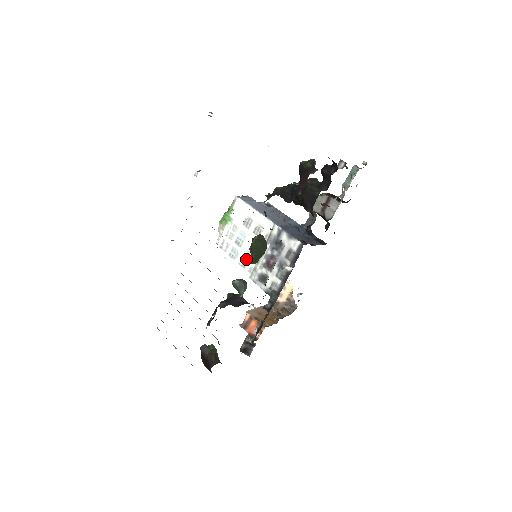
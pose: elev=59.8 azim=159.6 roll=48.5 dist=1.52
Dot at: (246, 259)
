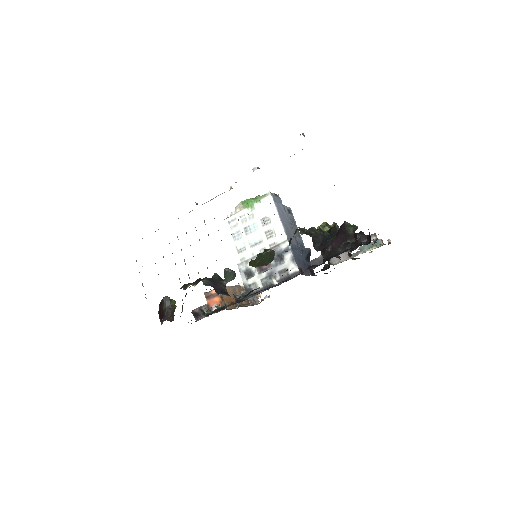
Dot at: (245, 248)
